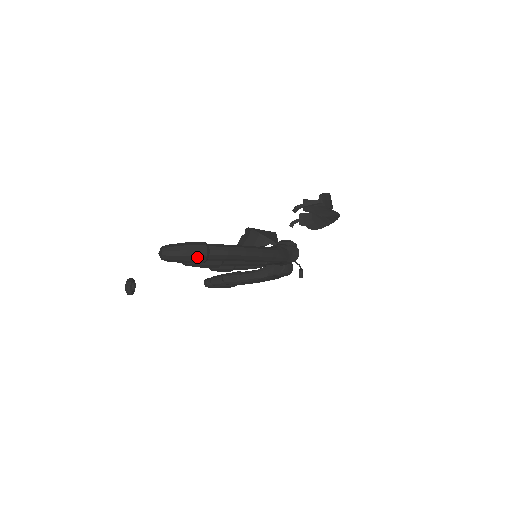
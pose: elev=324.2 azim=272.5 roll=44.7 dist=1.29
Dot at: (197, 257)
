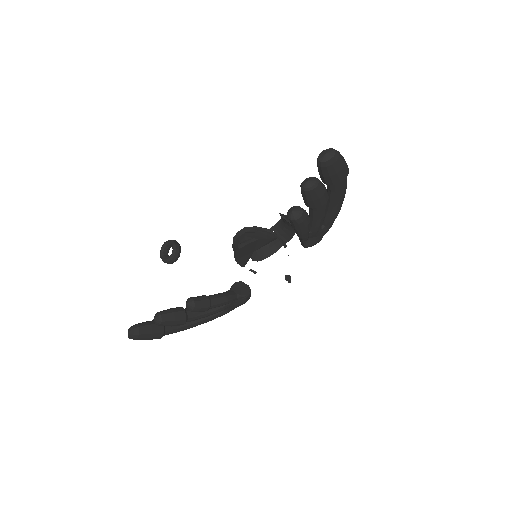
Dot at: (346, 170)
